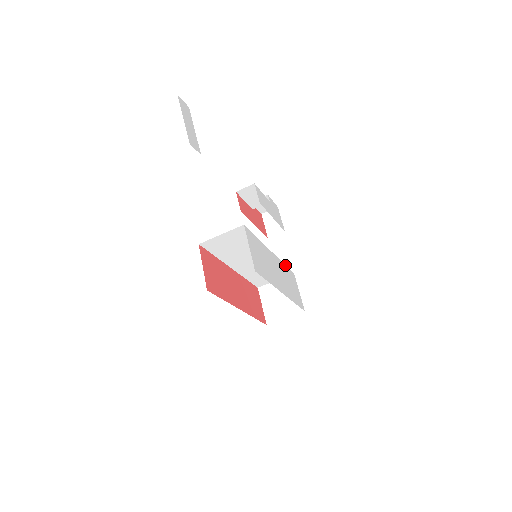
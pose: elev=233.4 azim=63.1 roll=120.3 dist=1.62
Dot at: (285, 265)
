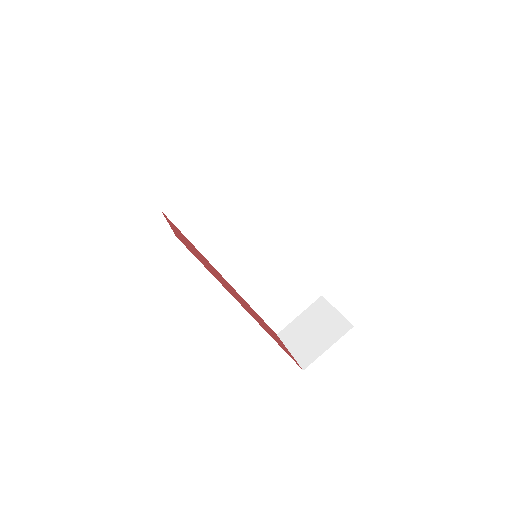
Dot at: occluded
